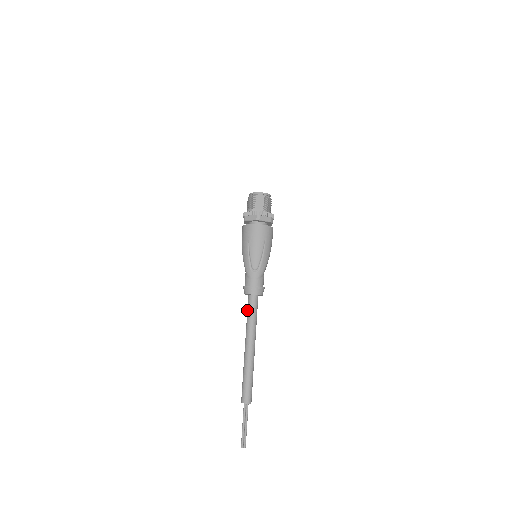
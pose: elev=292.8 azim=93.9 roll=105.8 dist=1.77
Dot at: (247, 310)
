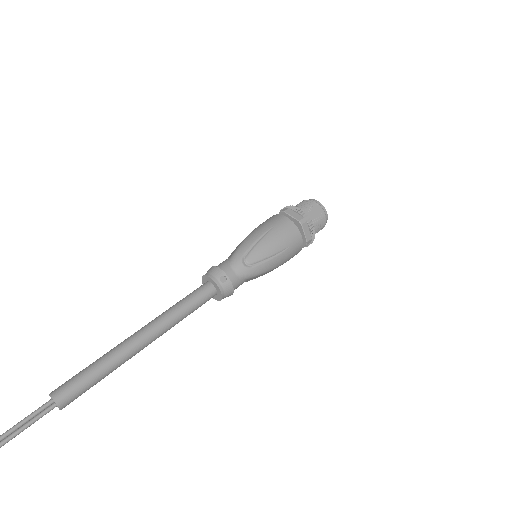
Dot at: occluded
